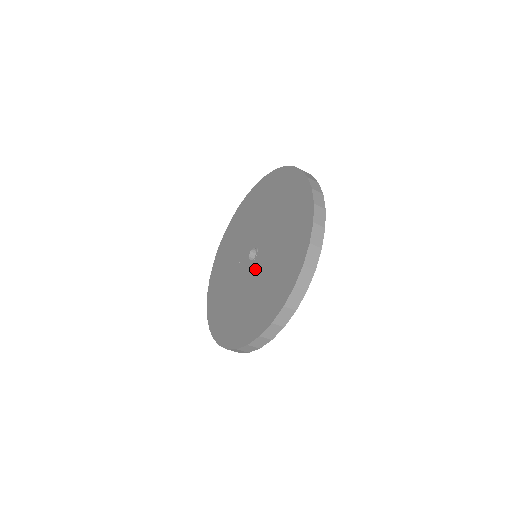
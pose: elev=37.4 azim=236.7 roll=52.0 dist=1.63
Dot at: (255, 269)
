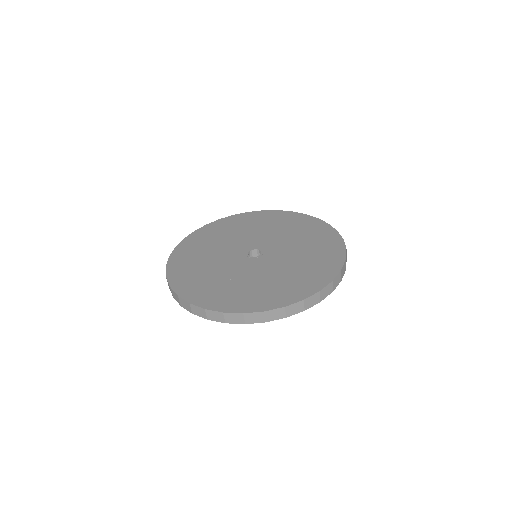
Dot at: (272, 257)
